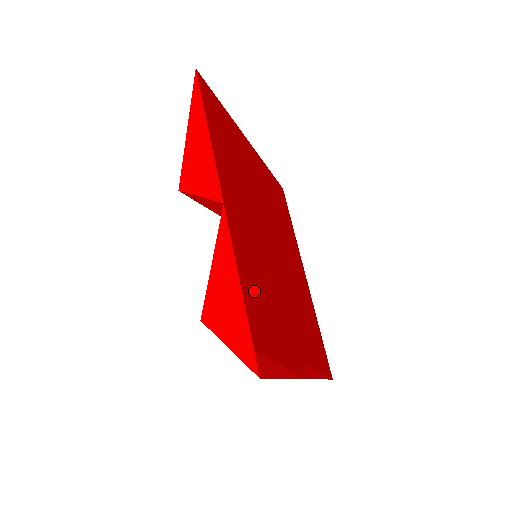
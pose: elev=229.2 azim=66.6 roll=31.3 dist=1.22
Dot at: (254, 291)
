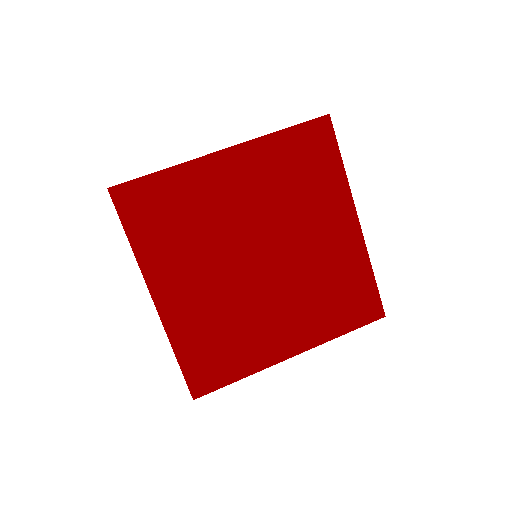
Dot at: (248, 294)
